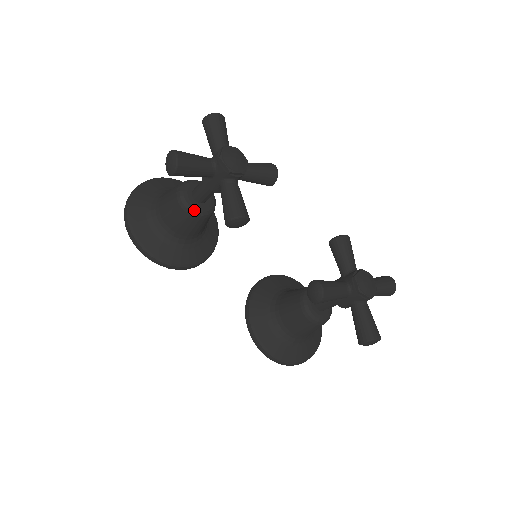
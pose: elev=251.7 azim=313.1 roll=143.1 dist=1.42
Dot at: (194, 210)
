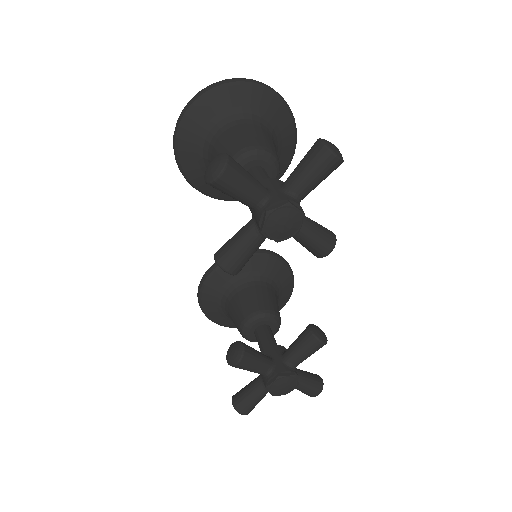
Dot at: occluded
